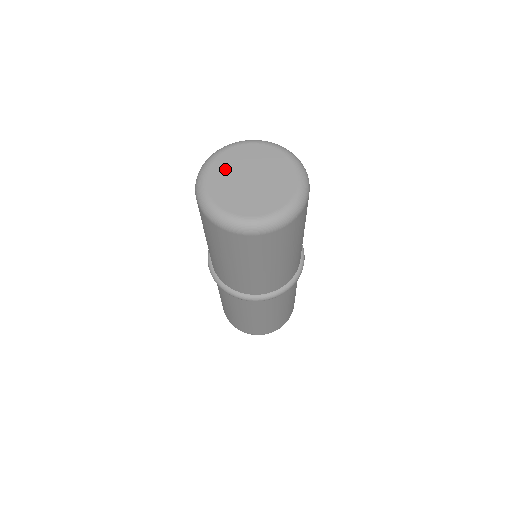
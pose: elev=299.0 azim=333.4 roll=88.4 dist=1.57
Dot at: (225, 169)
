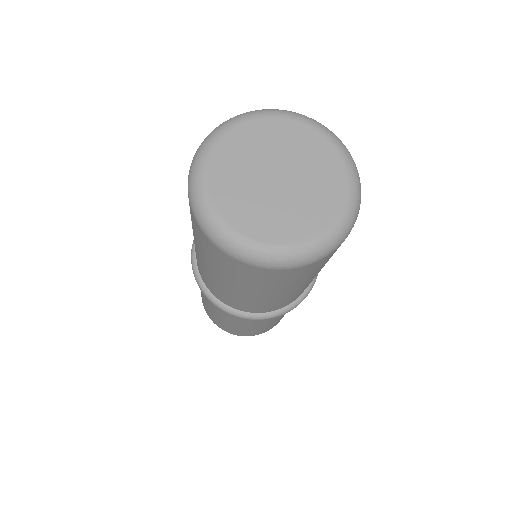
Dot at: (236, 193)
